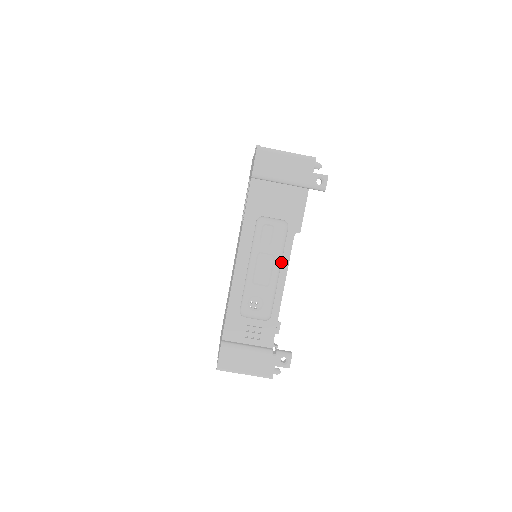
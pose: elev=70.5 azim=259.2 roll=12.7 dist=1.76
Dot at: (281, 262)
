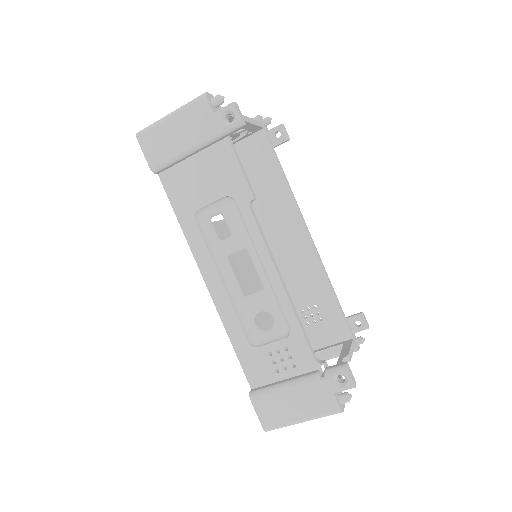
Dot at: (256, 251)
